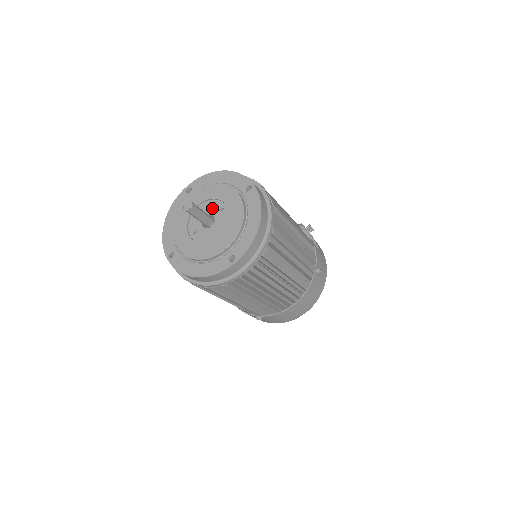
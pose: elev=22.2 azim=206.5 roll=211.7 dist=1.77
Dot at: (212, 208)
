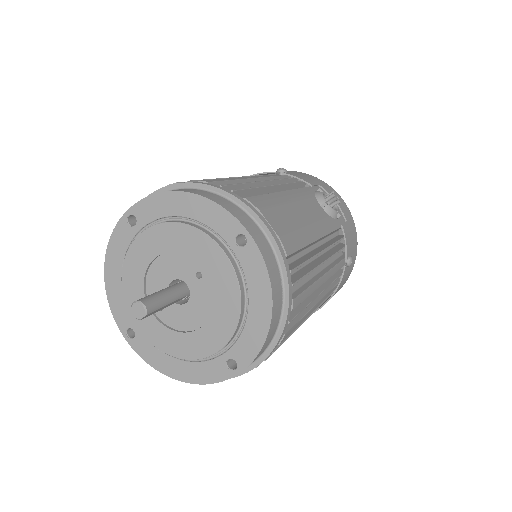
Dot at: (180, 269)
